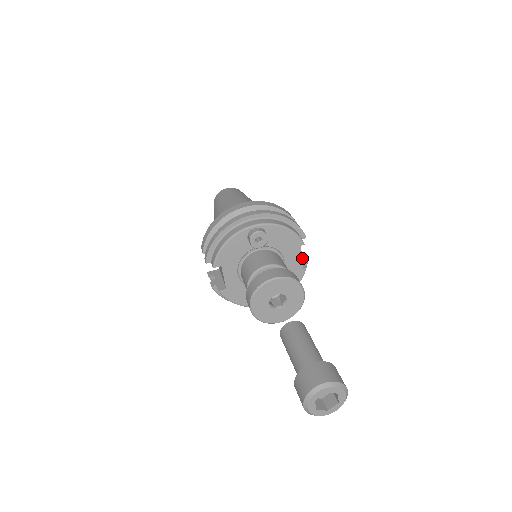
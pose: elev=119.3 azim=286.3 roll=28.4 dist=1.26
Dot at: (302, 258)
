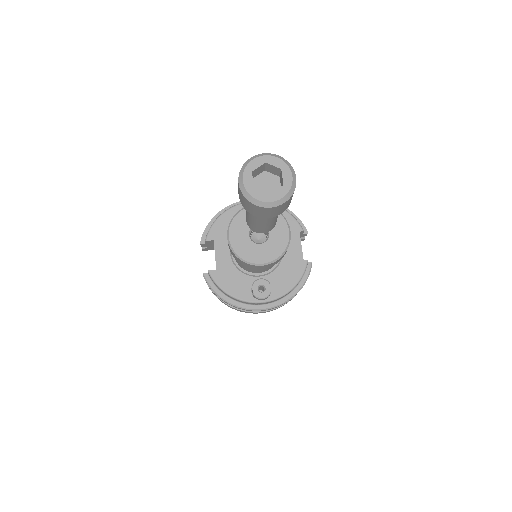
Dot at: occluded
